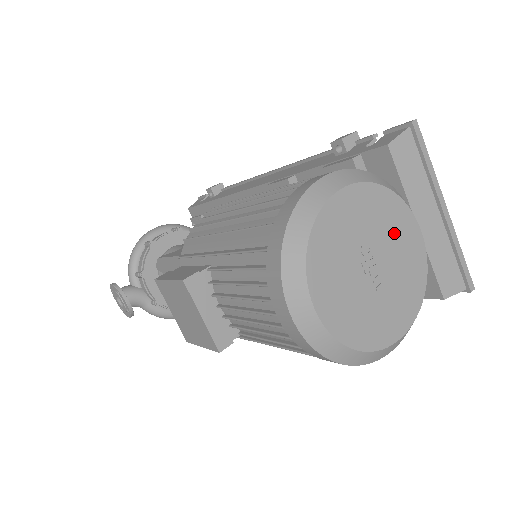
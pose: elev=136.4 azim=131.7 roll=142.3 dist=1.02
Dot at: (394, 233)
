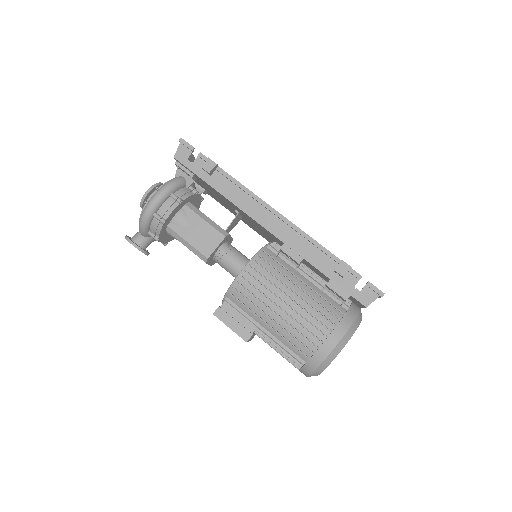
Dot at: occluded
